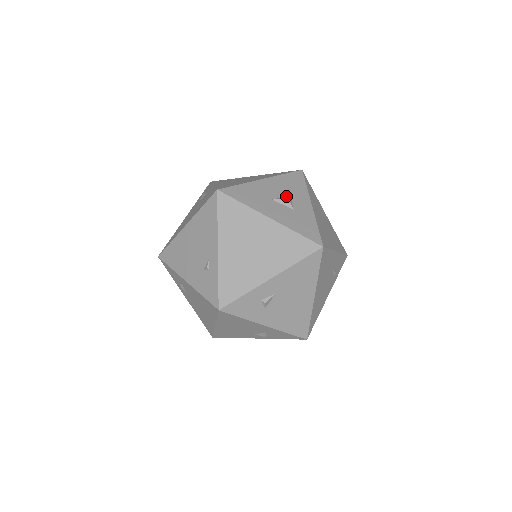
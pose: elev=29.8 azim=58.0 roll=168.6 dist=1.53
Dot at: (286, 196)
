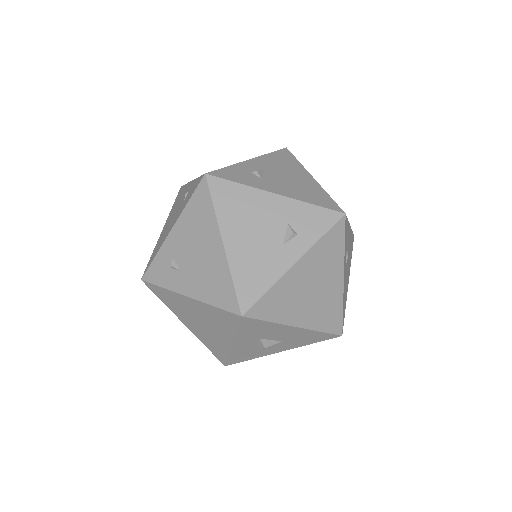
Dot at: occluded
